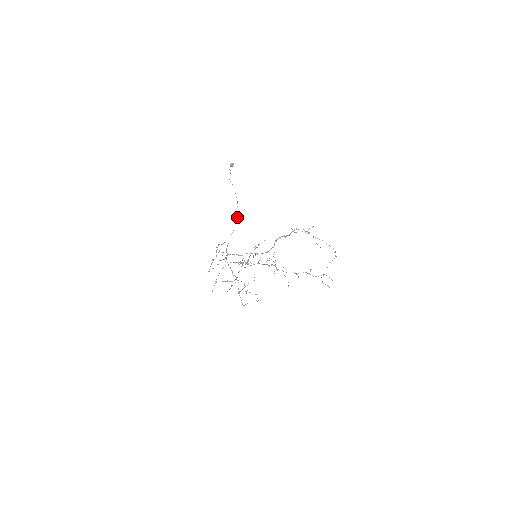
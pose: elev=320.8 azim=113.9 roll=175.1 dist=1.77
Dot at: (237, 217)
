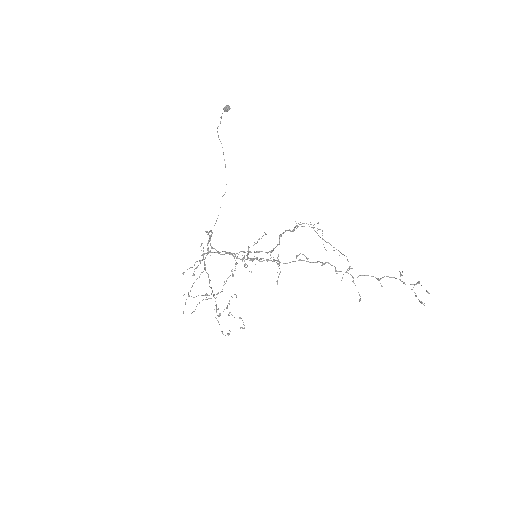
Dot at: (223, 195)
